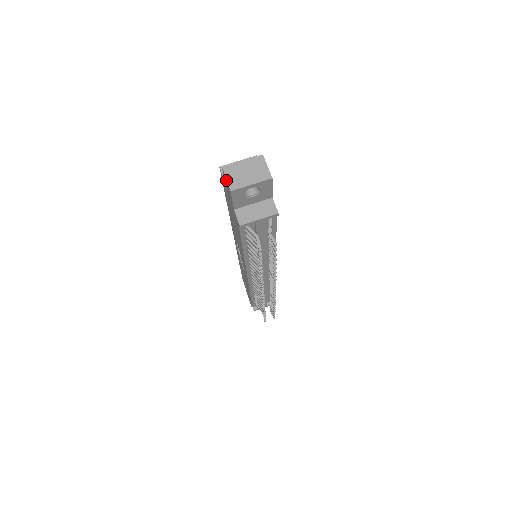
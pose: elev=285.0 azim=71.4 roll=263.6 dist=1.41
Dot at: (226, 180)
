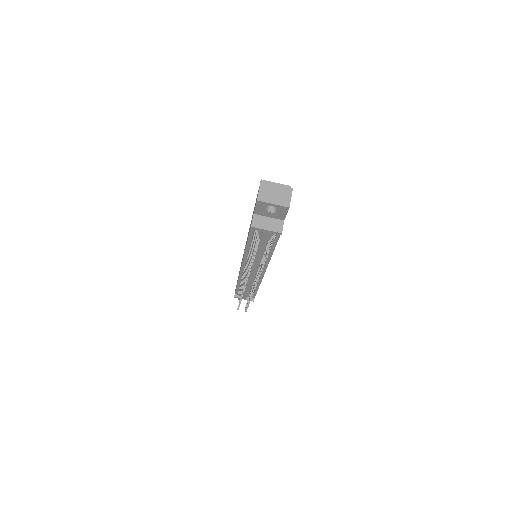
Dot at: occluded
